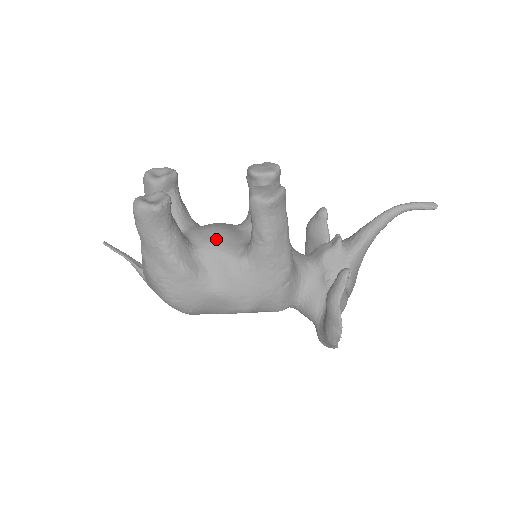
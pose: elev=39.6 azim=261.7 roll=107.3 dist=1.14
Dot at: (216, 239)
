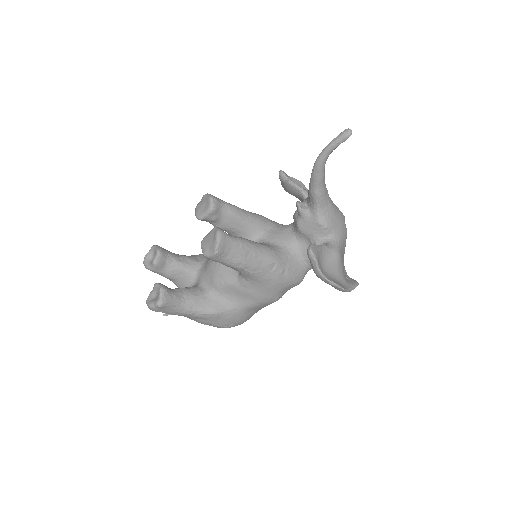
Dot at: (217, 275)
